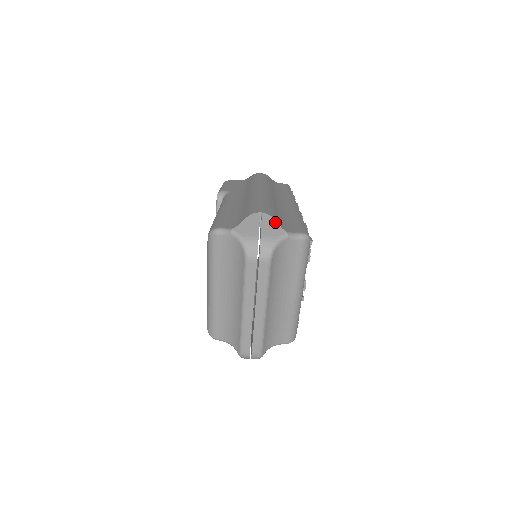
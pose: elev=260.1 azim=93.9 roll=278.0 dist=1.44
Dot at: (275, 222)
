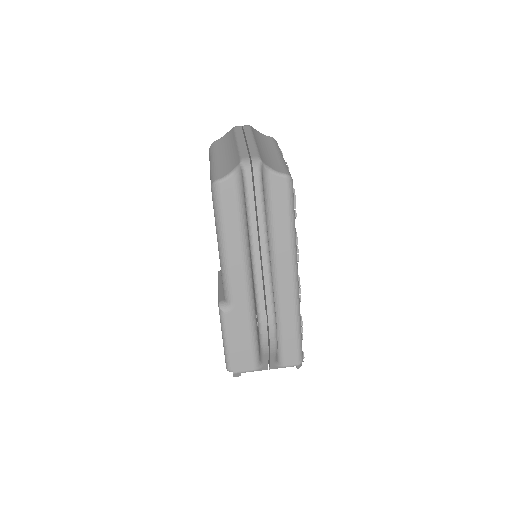
Dot at: occluded
